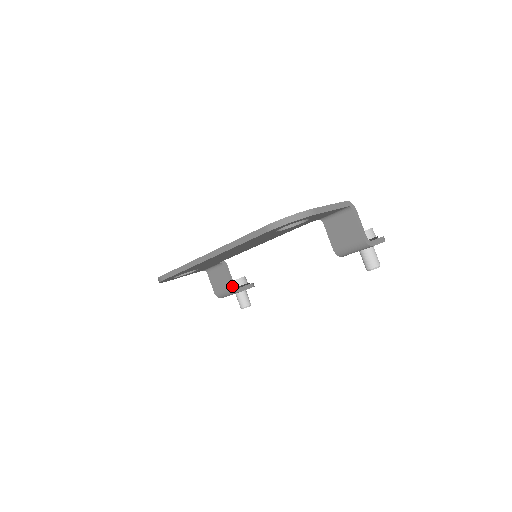
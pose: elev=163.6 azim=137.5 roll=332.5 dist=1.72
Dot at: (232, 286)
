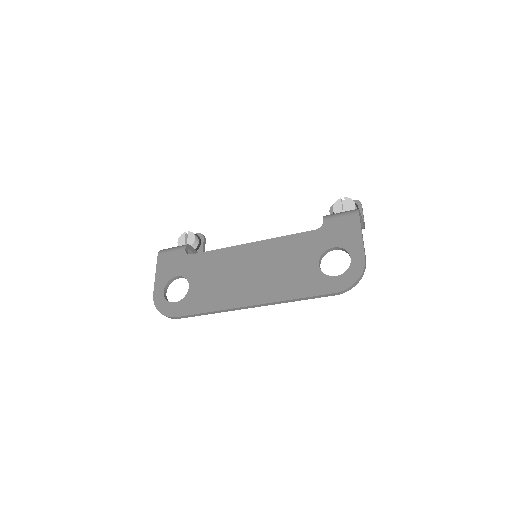
Dot at: occluded
